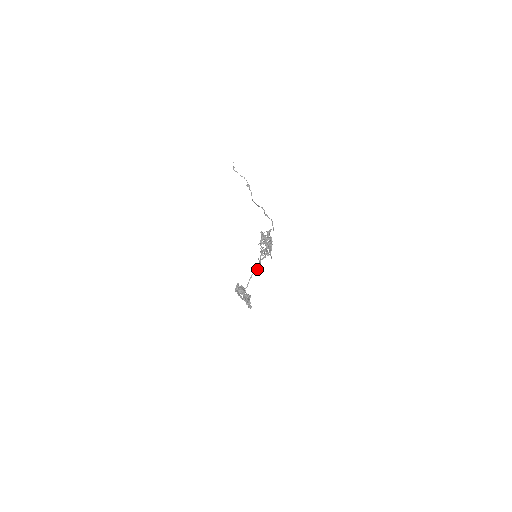
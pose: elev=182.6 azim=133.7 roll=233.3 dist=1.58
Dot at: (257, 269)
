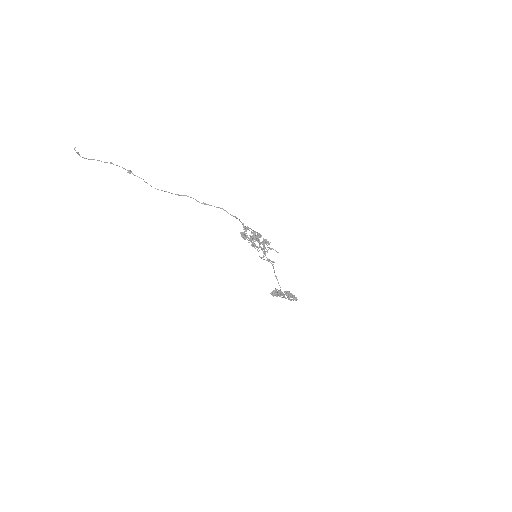
Dot at: (273, 268)
